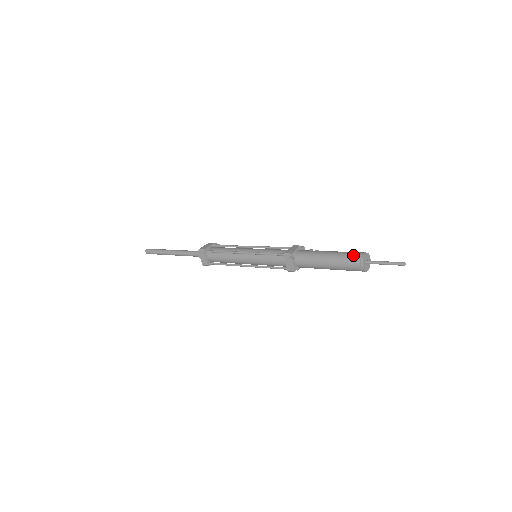
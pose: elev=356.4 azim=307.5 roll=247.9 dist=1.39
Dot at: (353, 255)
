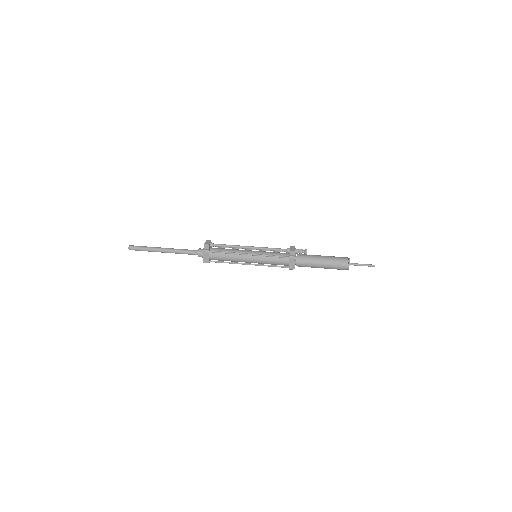
Dot at: (341, 269)
